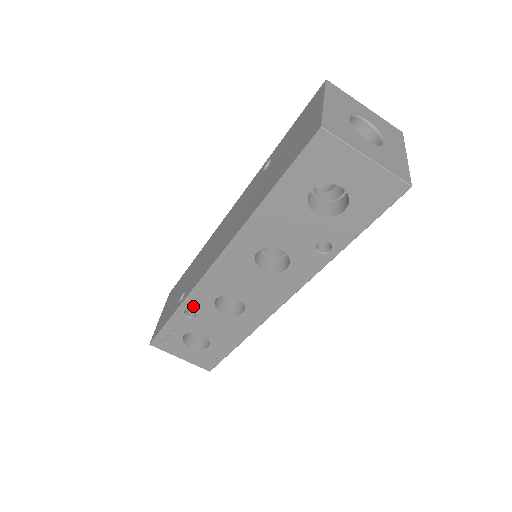
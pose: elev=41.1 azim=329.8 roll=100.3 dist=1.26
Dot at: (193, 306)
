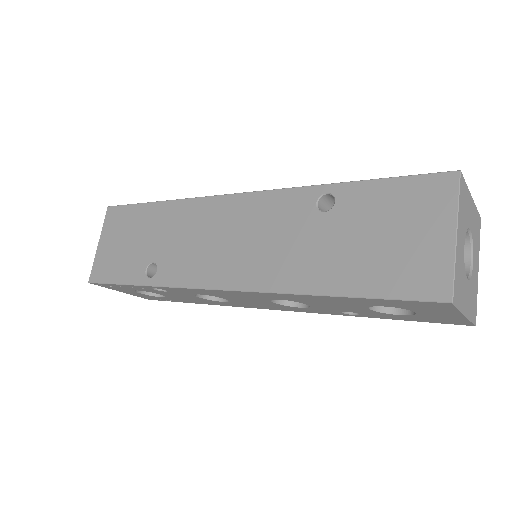
Dot at: (168, 289)
